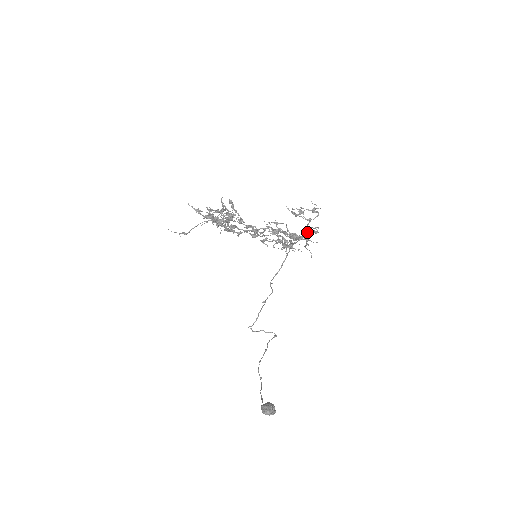
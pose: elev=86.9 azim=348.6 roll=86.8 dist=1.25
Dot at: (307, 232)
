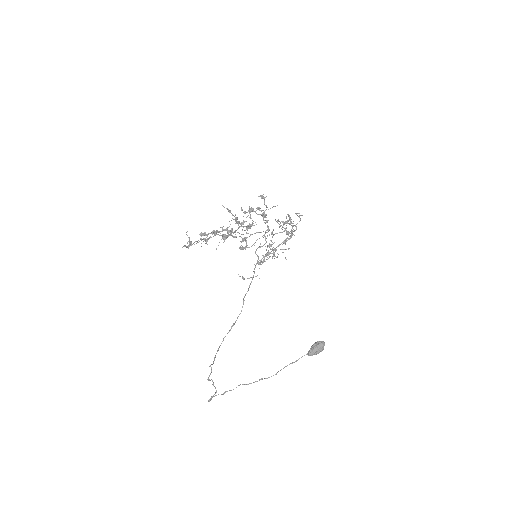
Dot at: occluded
